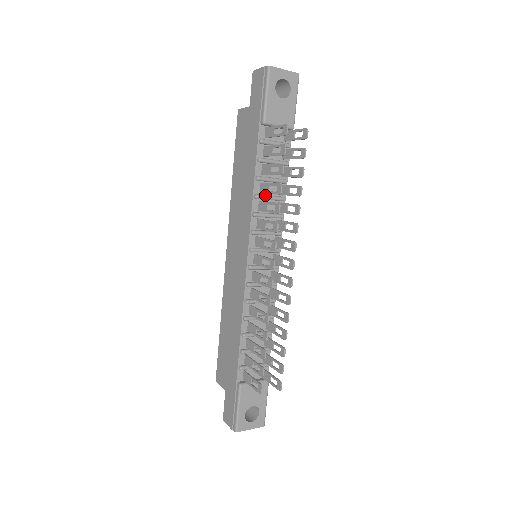
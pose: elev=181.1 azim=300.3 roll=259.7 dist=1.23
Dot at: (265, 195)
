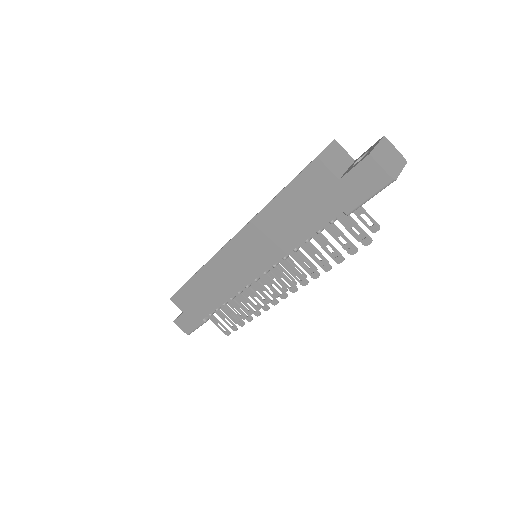
Dot at: (301, 244)
